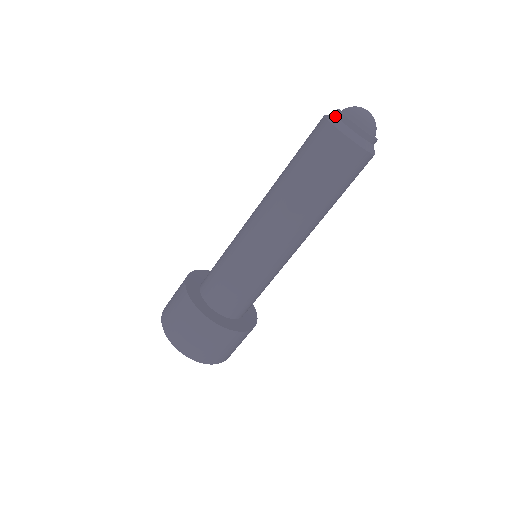
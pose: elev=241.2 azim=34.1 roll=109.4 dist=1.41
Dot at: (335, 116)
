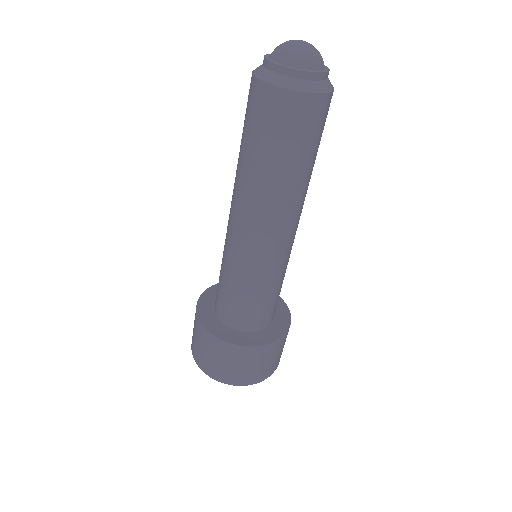
Dot at: (262, 67)
